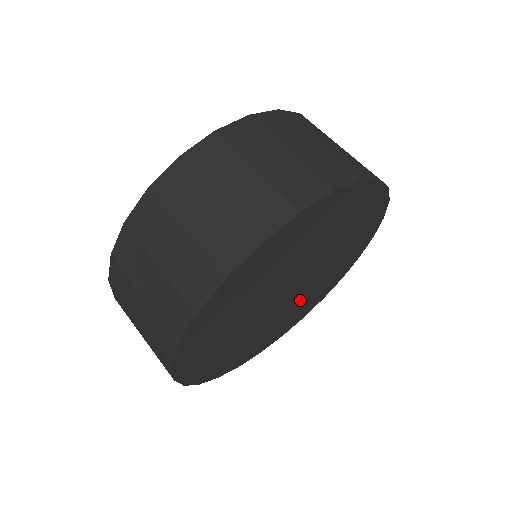
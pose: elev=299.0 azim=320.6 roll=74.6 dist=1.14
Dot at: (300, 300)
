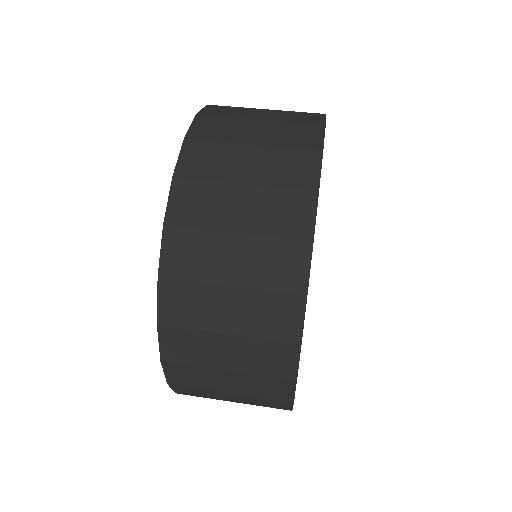
Dot at: occluded
